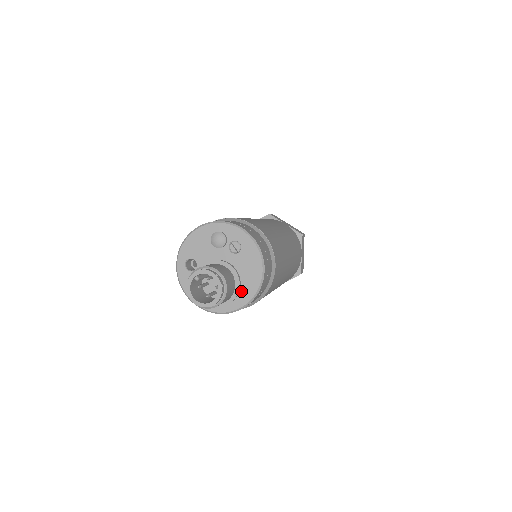
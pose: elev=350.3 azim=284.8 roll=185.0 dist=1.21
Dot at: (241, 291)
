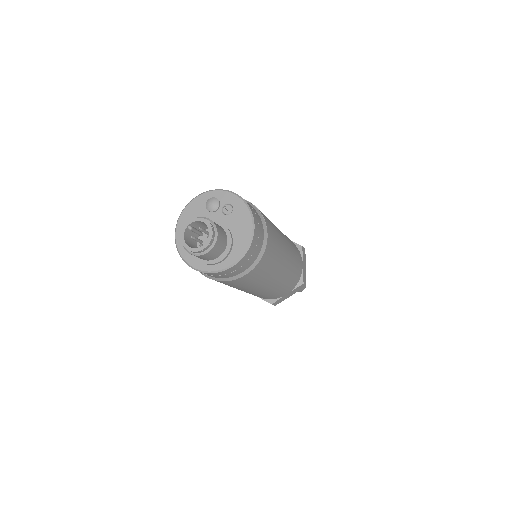
Dot at: (233, 248)
